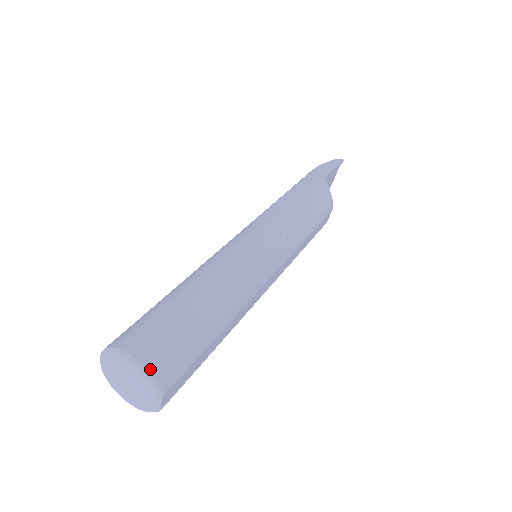
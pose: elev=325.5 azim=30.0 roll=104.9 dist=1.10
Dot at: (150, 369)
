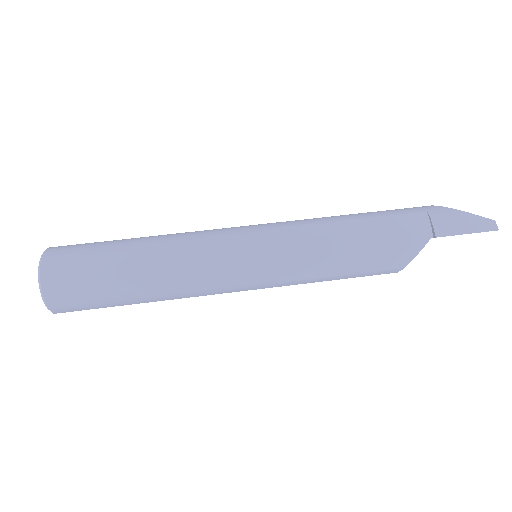
Dot at: (46, 299)
